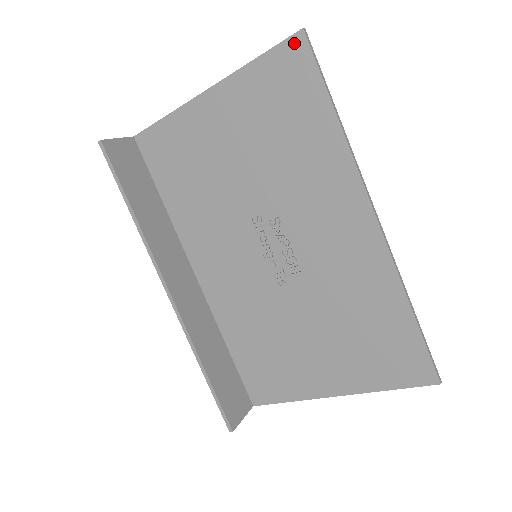
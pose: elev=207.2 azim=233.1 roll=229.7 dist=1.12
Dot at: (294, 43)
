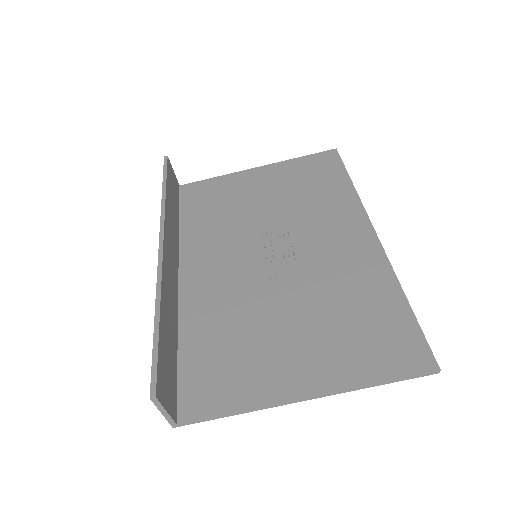
Dot at: (329, 153)
